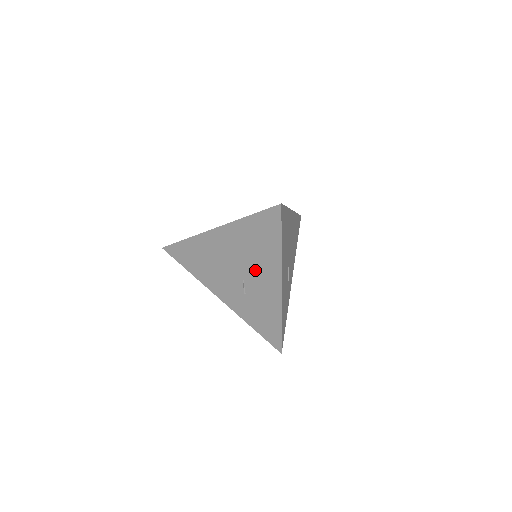
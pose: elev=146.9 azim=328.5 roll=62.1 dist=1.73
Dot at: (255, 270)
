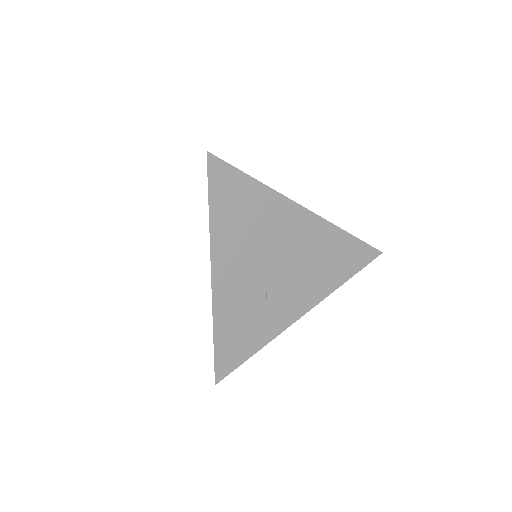
Dot at: occluded
